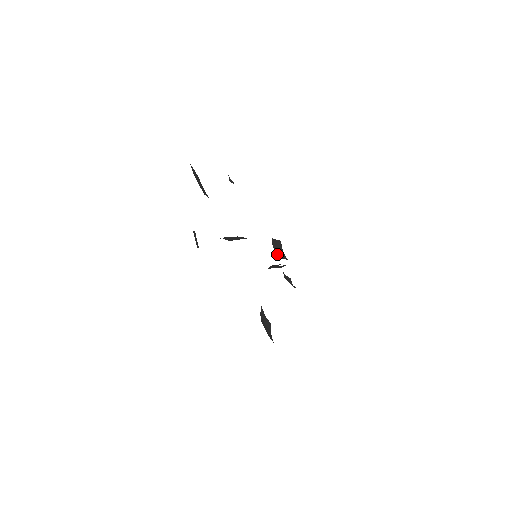
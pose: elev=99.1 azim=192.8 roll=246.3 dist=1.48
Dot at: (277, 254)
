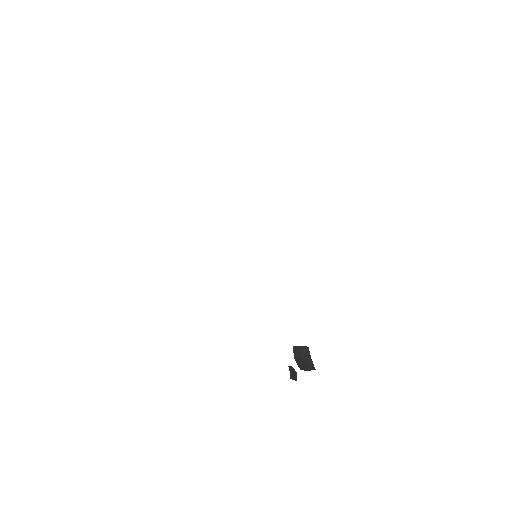
Dot at: occluded
